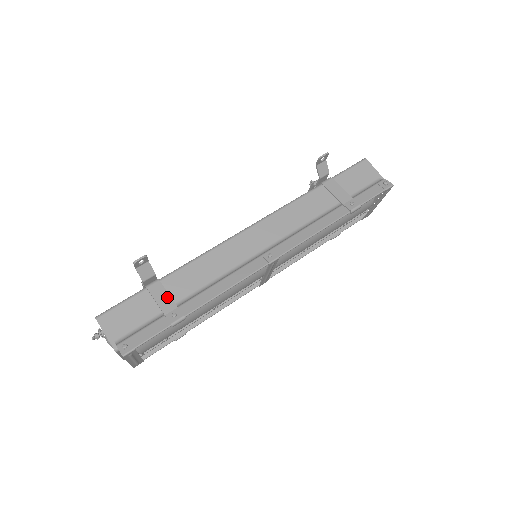
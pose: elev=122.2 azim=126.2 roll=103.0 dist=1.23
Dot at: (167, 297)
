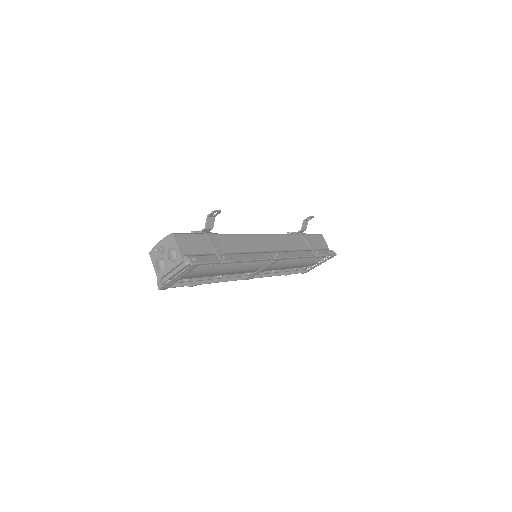
Dot at: (218, 245)
